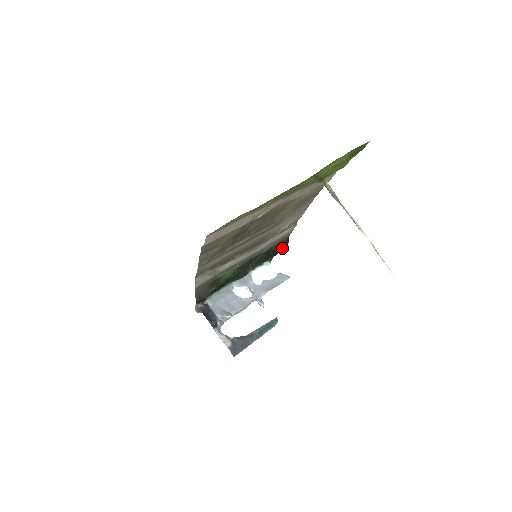
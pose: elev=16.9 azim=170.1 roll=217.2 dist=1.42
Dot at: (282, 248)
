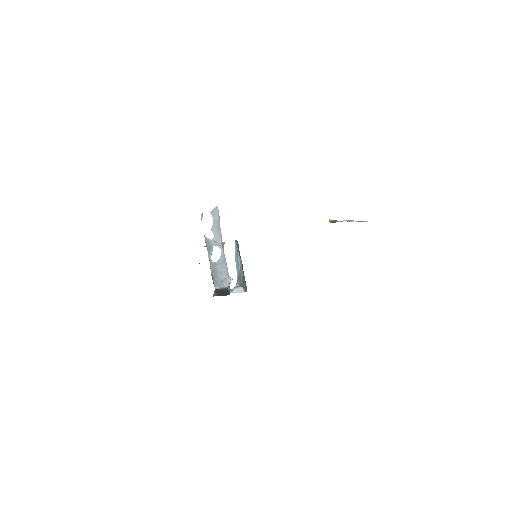
Dot at: occluded
